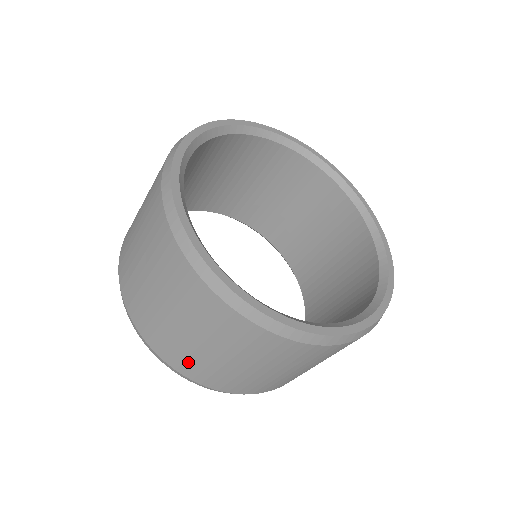
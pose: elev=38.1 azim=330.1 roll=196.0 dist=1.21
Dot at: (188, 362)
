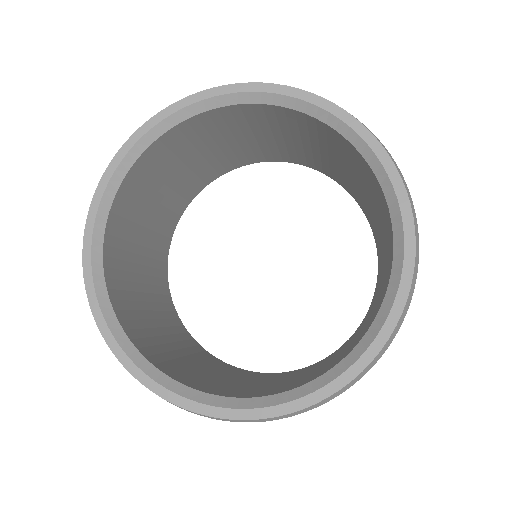
Dot at: occluded
